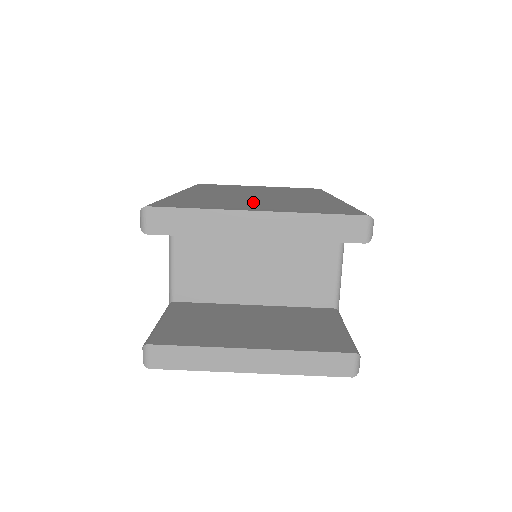
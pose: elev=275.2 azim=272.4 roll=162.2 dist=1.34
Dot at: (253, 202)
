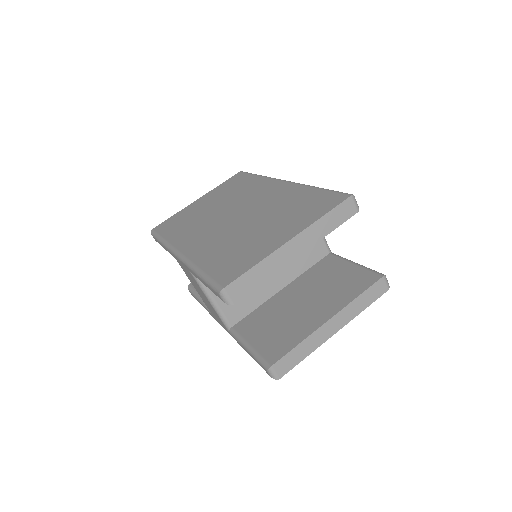
Dot at: (260, 230)
